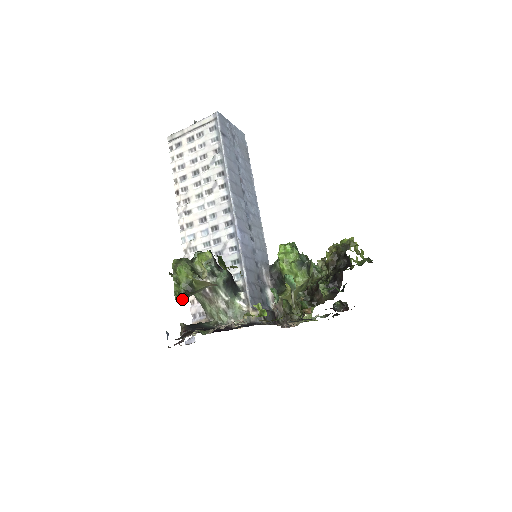
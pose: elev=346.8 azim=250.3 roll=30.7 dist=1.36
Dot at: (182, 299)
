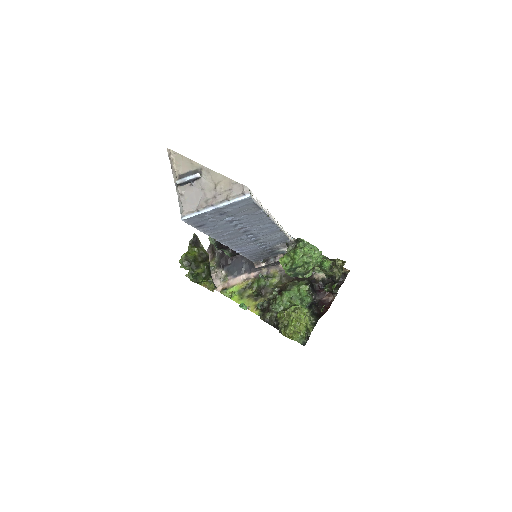
Dot at: occluded
